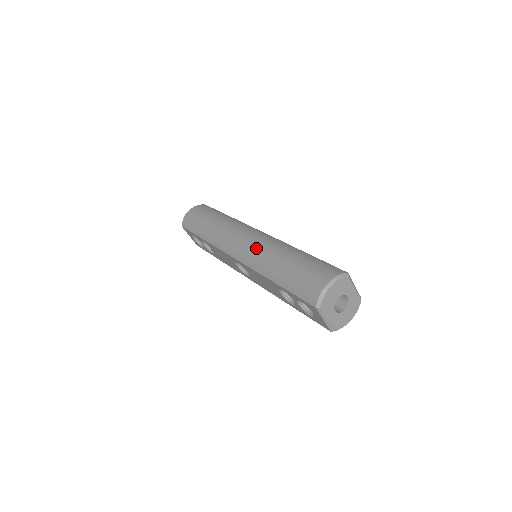
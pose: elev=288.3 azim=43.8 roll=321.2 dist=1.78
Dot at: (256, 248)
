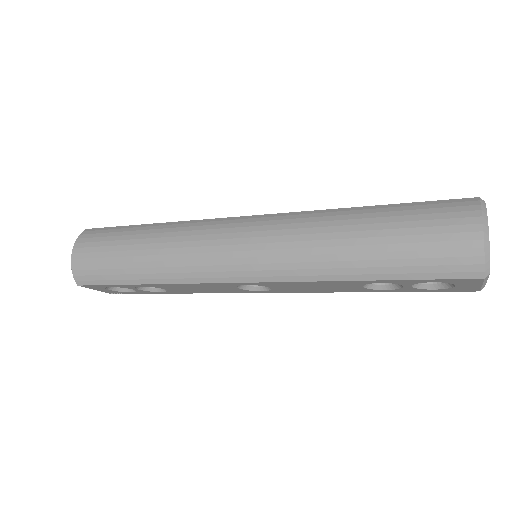
Dot at: (280, 247)
